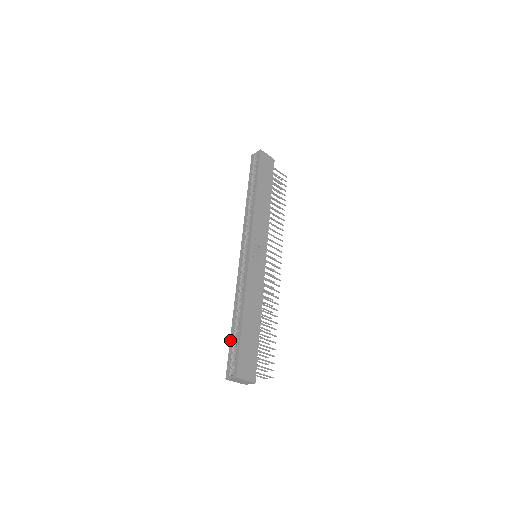
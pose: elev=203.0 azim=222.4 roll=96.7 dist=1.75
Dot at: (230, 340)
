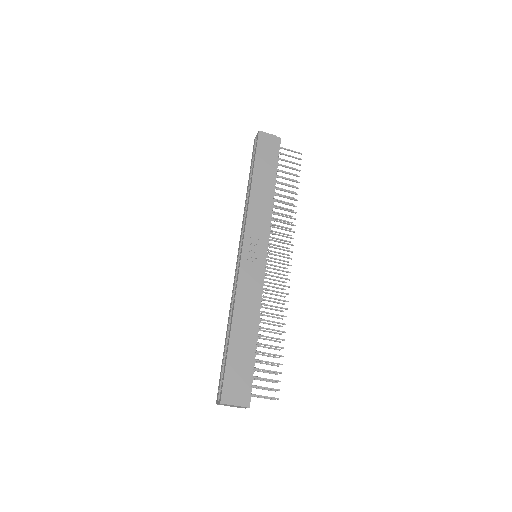
Dot at: occluded
